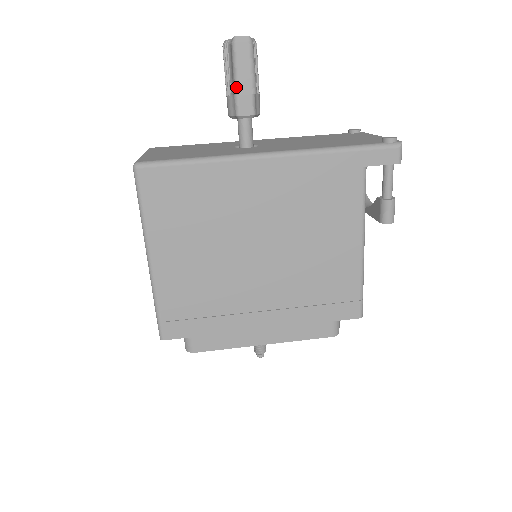
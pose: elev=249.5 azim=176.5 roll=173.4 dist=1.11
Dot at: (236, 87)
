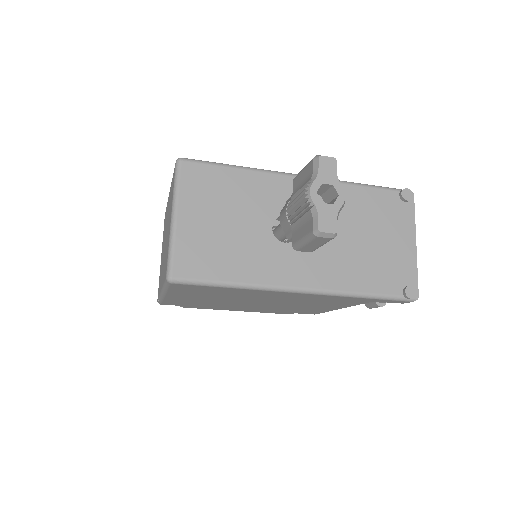
Dot at: (297, 247)
